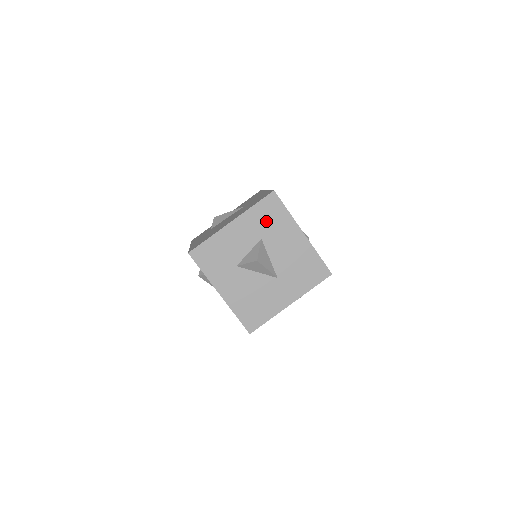
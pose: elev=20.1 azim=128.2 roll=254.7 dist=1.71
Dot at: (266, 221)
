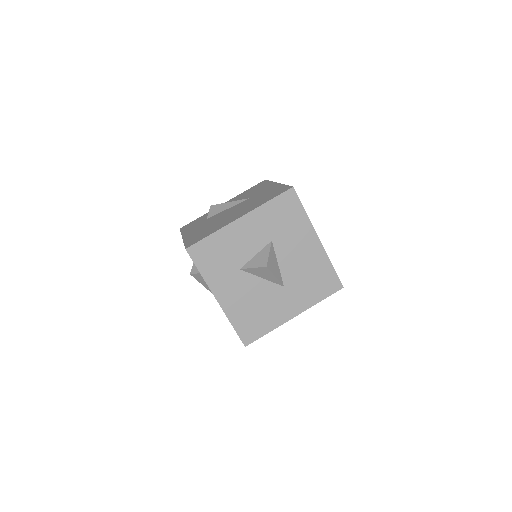
Dot at: (280, 221)
